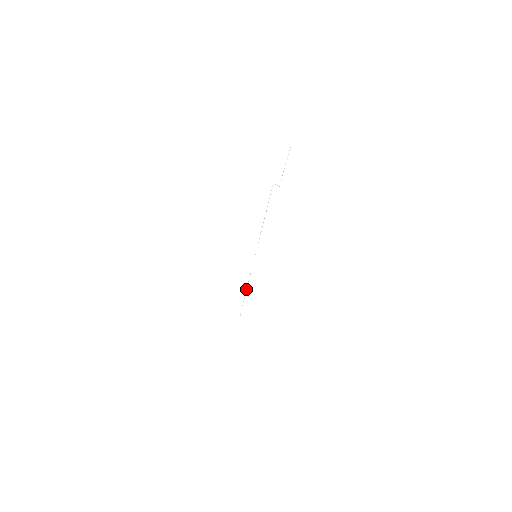
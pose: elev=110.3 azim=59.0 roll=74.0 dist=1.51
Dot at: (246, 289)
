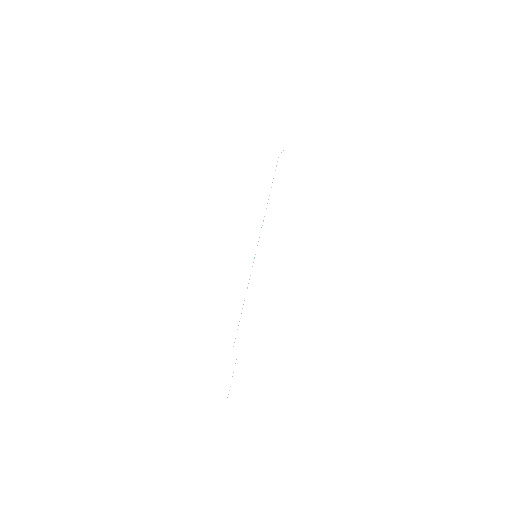
Dot at: occluded
